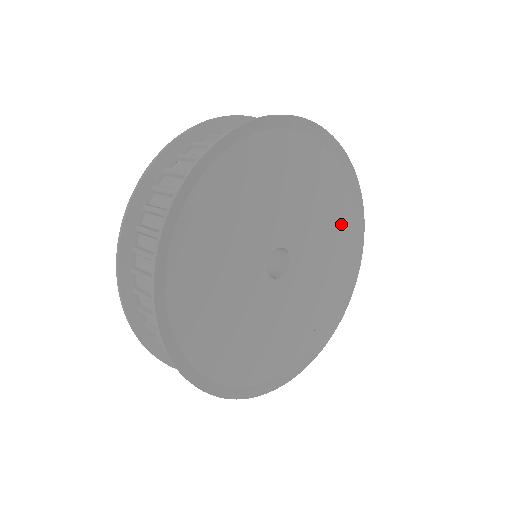
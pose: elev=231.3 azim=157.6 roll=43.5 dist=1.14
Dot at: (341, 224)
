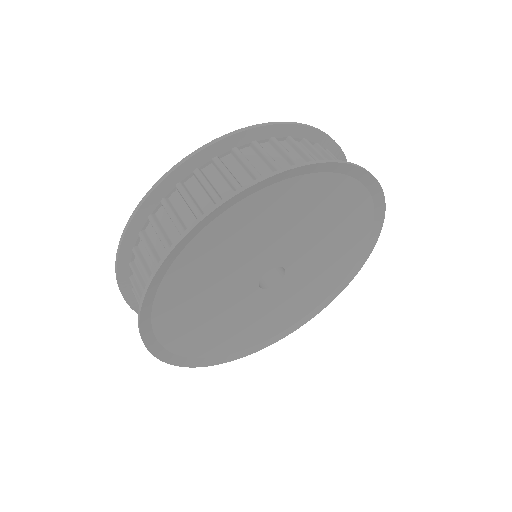
Dot at: (353, 223)
